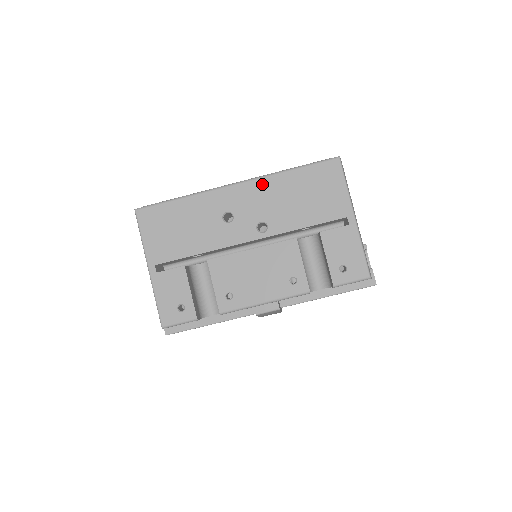
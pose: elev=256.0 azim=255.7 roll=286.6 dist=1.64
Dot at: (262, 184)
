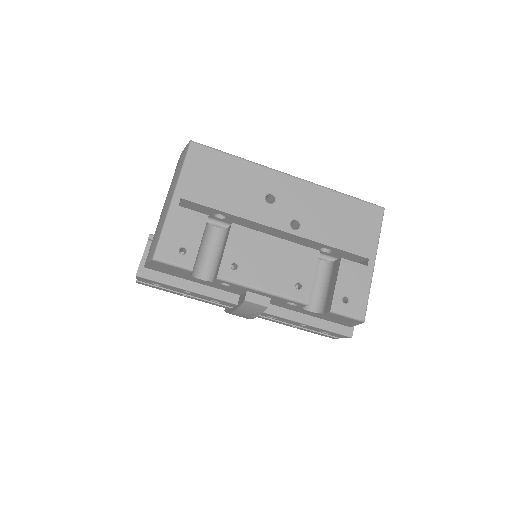
Dot at: (314, 190)
